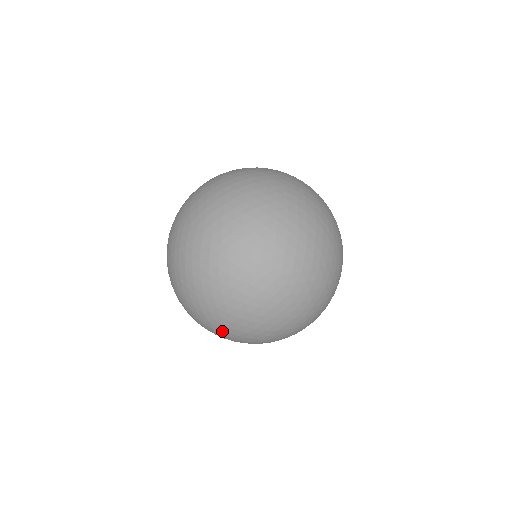
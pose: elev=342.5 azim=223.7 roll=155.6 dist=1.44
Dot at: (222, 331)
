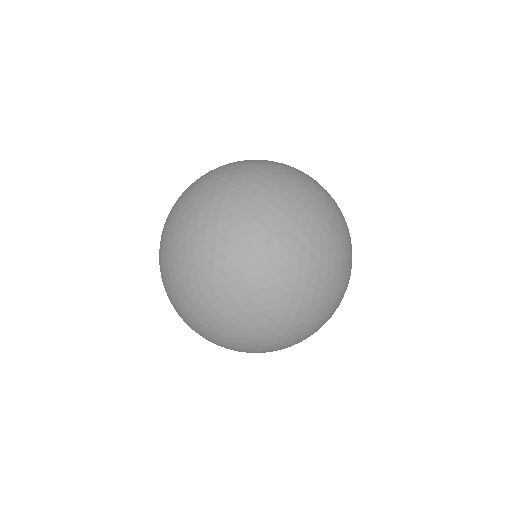
Dot at: (313, 330)
